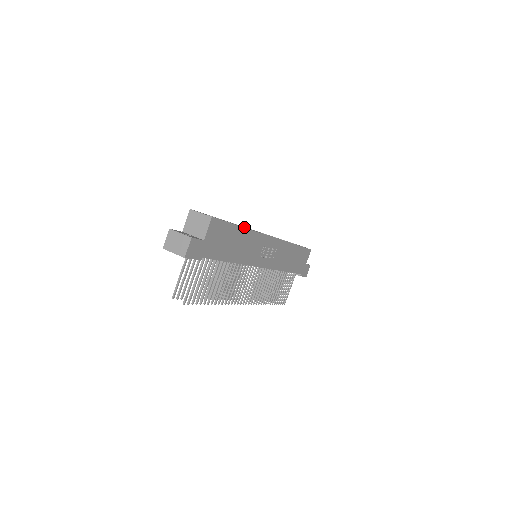
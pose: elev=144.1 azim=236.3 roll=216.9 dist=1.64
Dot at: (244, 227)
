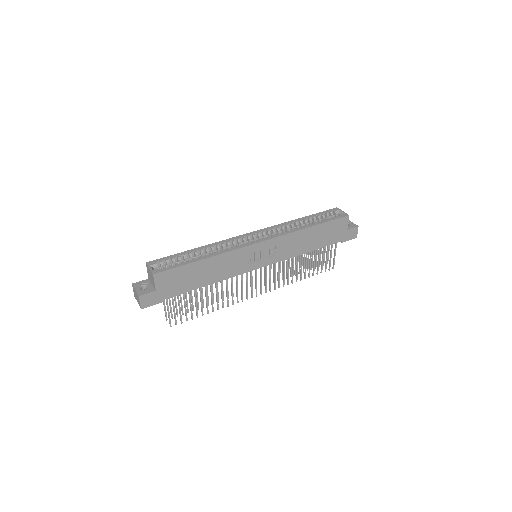
Dot at: (209, 255)
